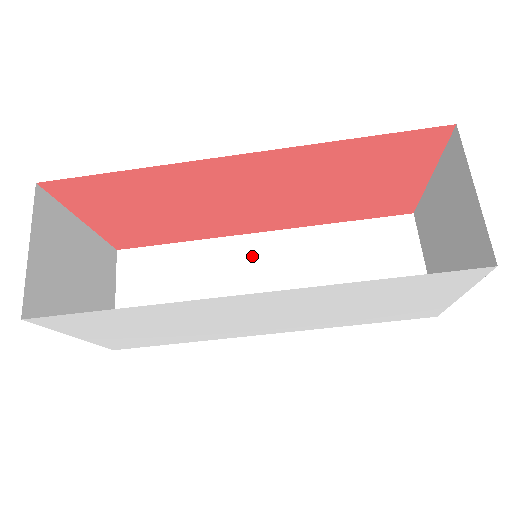
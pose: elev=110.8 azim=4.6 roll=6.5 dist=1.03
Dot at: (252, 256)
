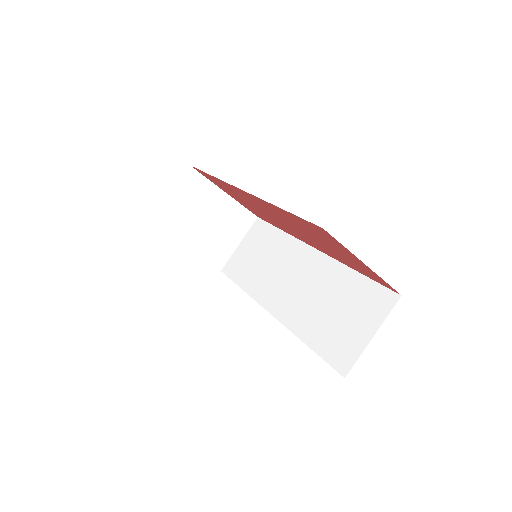
Dot at: (299, 261)
